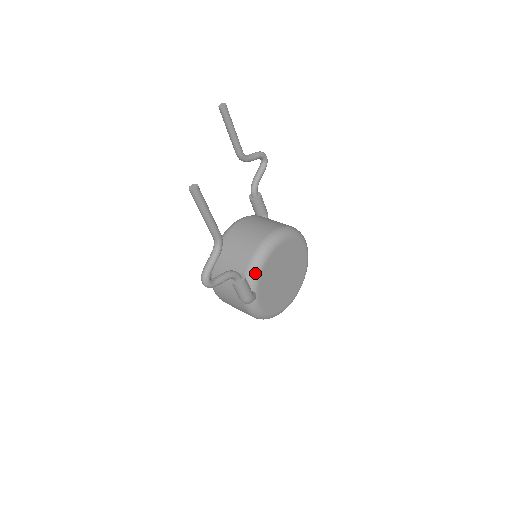
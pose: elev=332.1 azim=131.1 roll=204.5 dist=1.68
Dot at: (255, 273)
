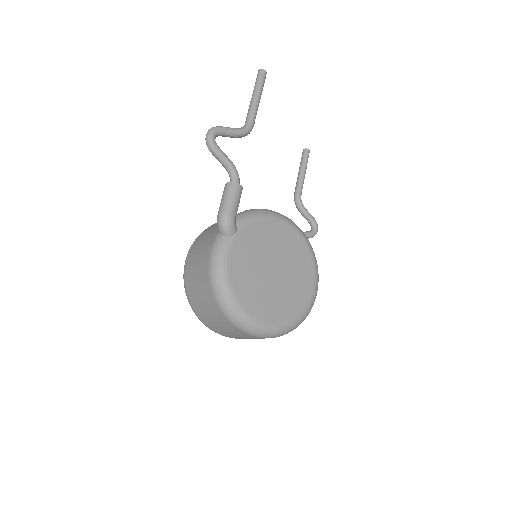
Dot at: (252, 214)
